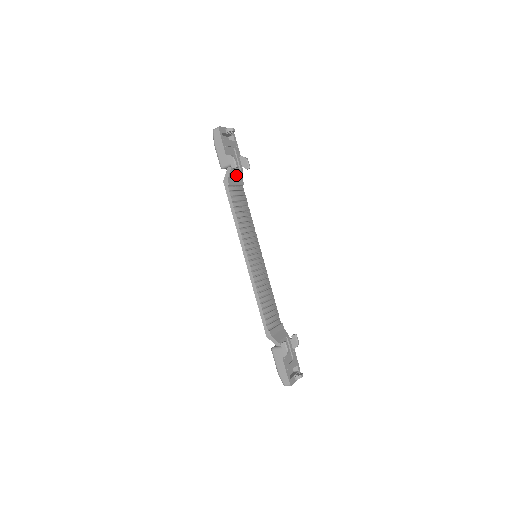
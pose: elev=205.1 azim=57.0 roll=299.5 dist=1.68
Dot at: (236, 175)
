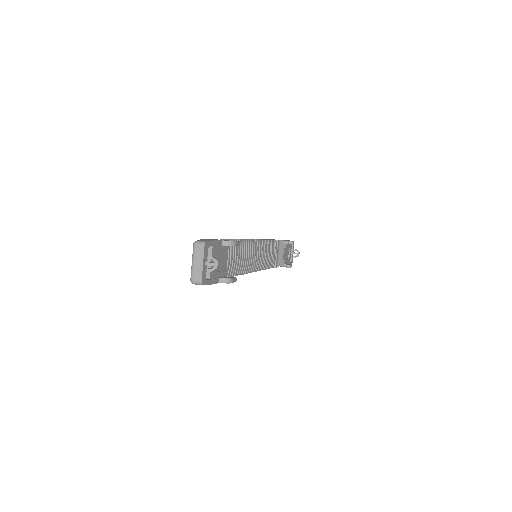
Dot at: occluded
